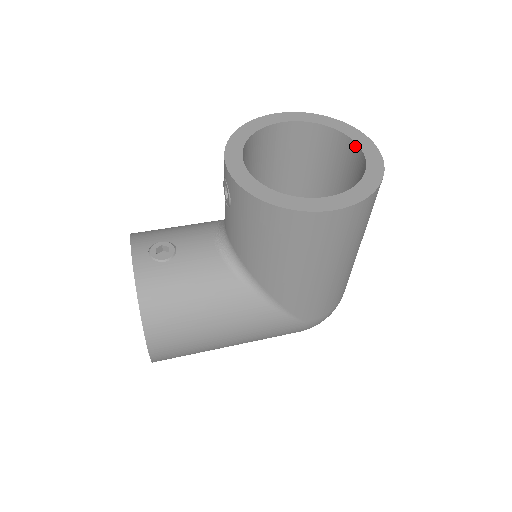
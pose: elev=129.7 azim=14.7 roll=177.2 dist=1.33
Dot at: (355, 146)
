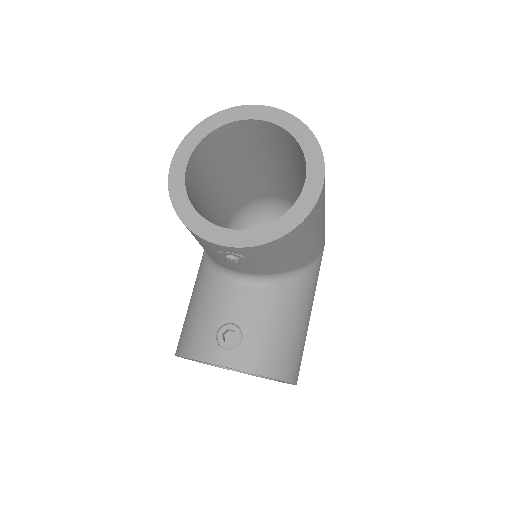
Dot at: (249, 122)
